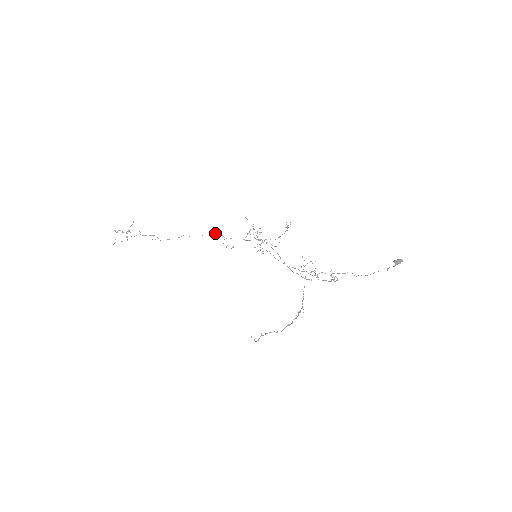
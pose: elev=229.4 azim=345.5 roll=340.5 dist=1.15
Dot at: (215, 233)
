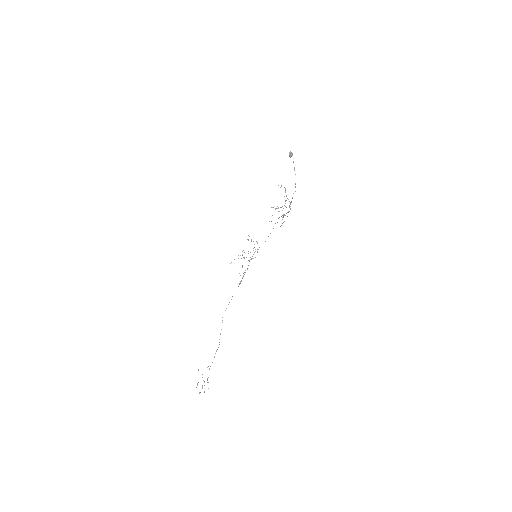
Dot at: occluded
